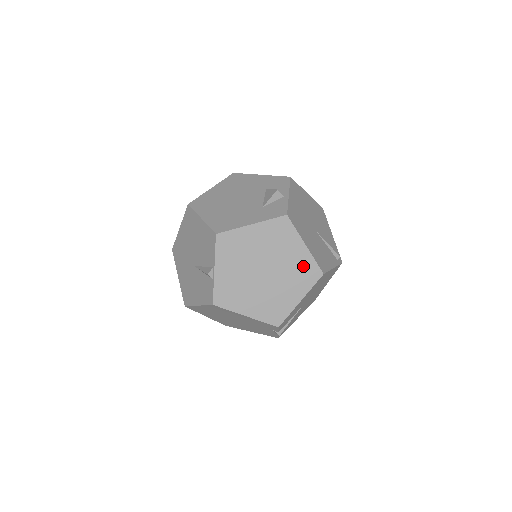
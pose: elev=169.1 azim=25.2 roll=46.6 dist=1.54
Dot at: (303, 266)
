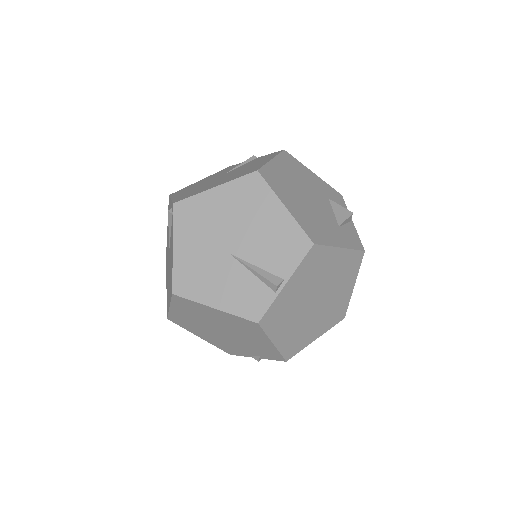
Dot at: (340, 306)
